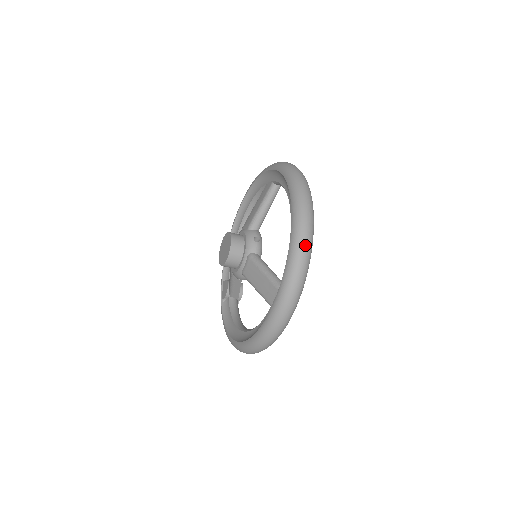
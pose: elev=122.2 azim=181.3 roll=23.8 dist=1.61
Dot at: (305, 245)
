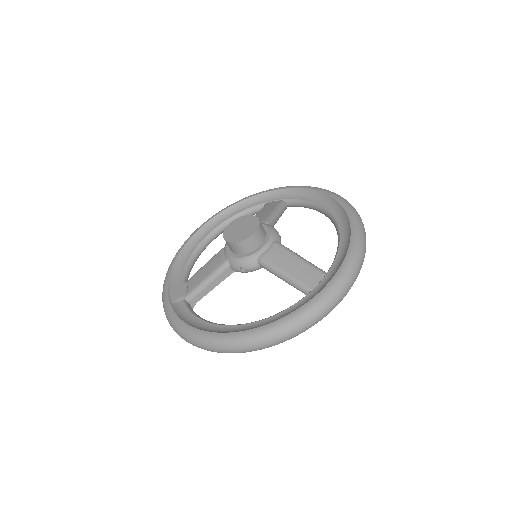
Dot at: occluded
